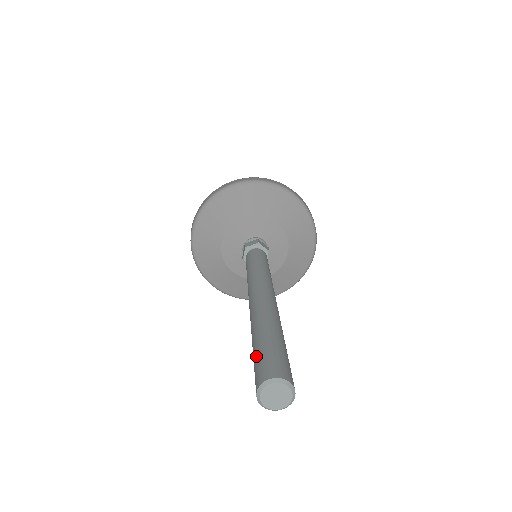
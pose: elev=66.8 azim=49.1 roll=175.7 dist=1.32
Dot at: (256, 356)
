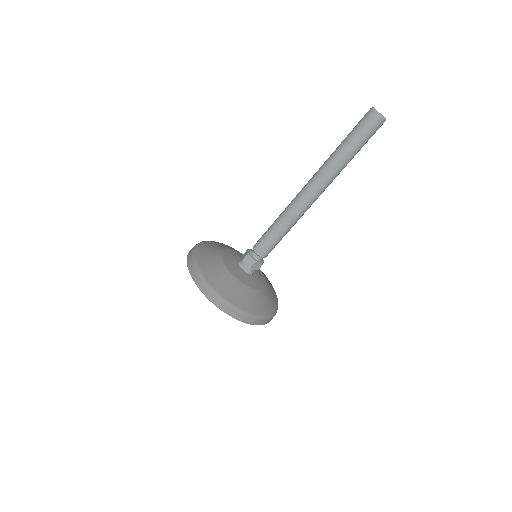
Dot at: occluded
